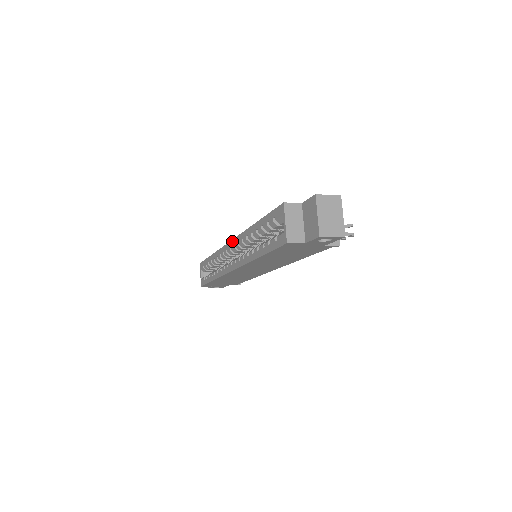
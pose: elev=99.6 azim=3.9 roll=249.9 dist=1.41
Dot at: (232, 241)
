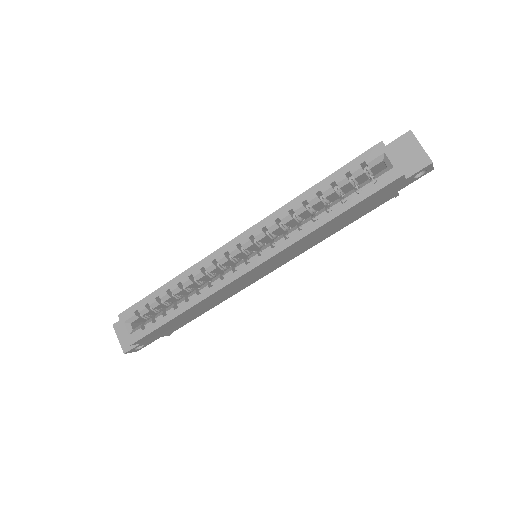
Dot at: (243, 234)
